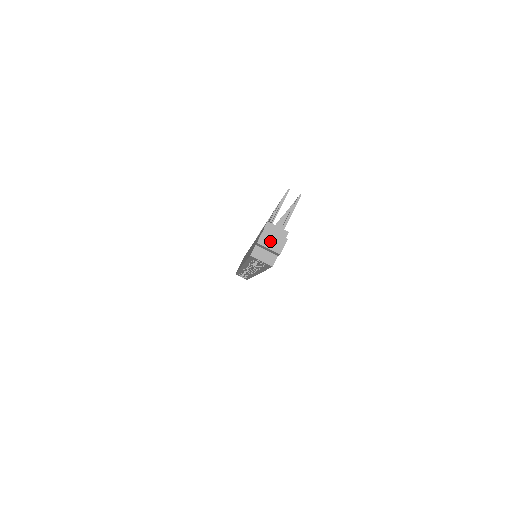
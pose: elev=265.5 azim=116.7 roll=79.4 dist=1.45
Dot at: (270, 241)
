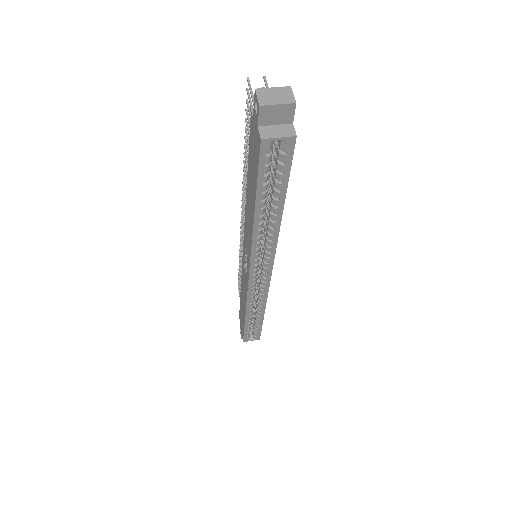
Dot at: (273, 97)
